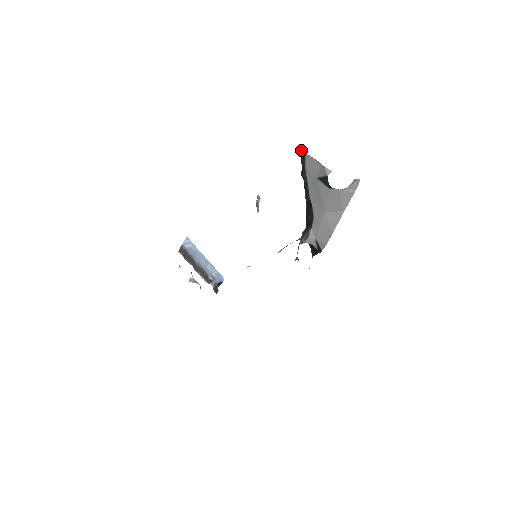
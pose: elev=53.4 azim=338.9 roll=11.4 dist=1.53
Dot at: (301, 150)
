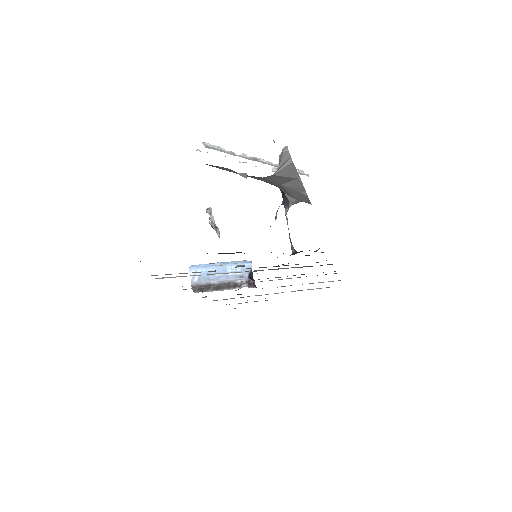
Dot at: occluded
